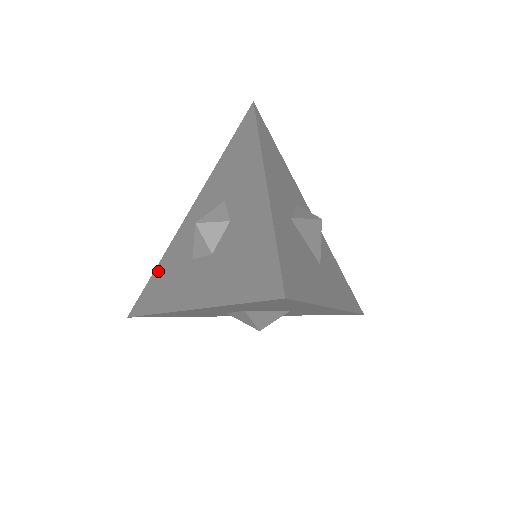
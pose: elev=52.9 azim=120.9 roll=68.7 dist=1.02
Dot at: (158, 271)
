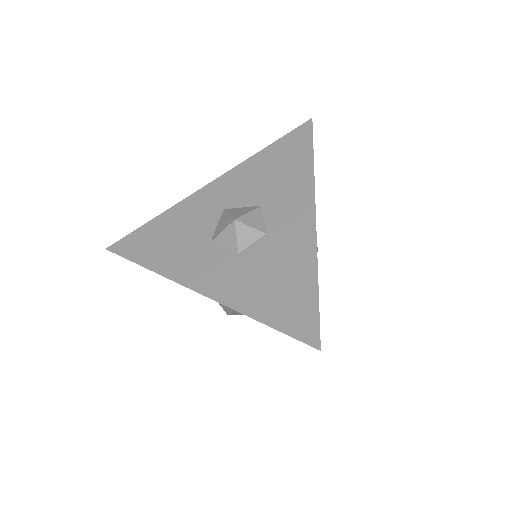
Dot at: (158, 224)
